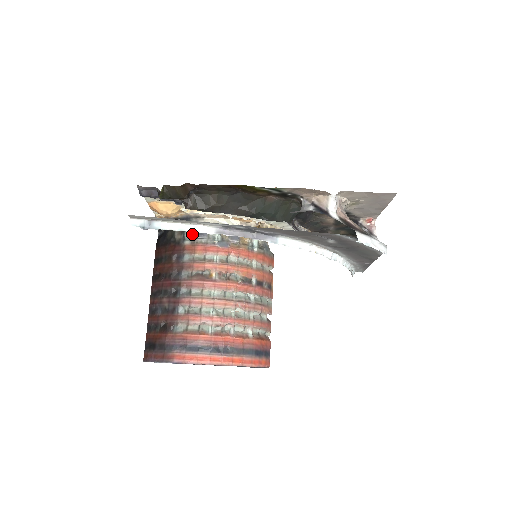
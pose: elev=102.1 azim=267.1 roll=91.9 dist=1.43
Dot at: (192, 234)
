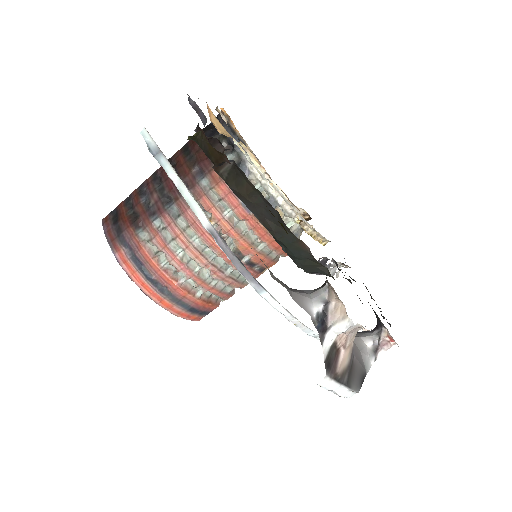
Dot at: occluded
